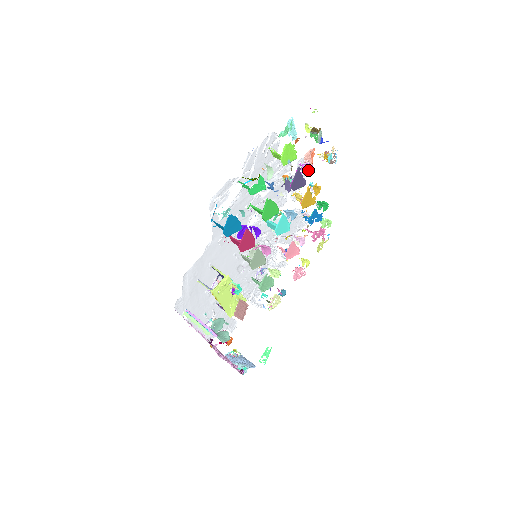
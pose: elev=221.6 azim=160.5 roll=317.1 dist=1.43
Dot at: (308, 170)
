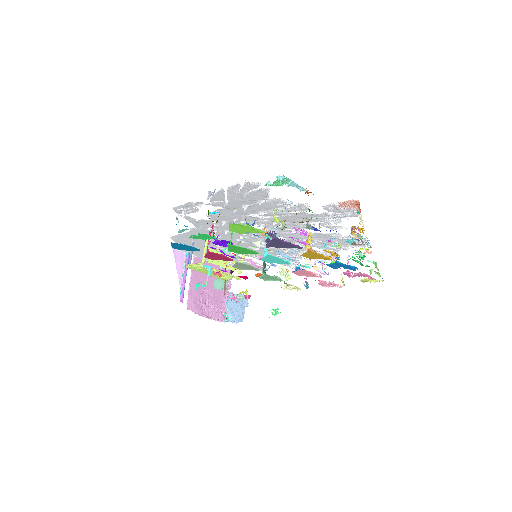
Dot at: occluded
